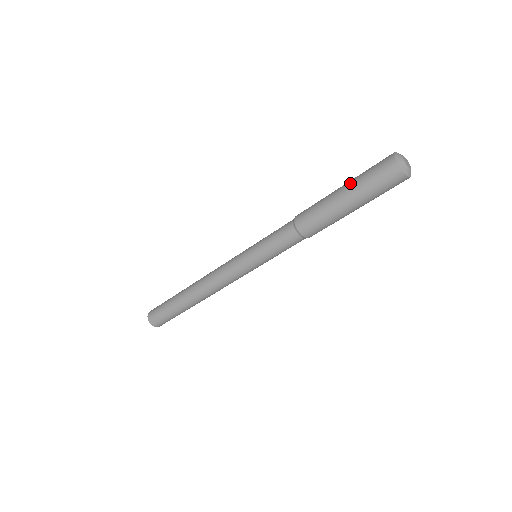
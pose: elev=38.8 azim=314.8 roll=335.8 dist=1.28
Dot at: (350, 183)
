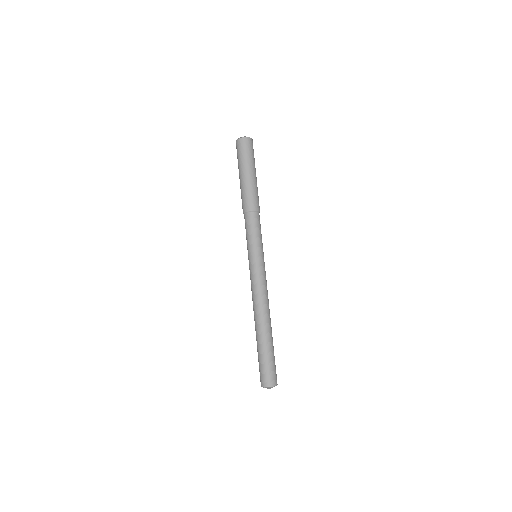
Dot at: occluded
